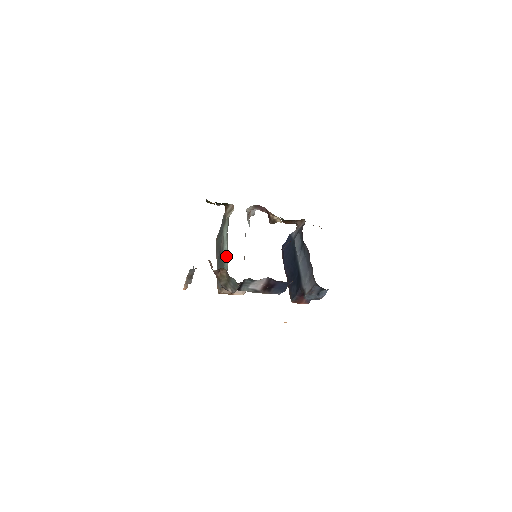
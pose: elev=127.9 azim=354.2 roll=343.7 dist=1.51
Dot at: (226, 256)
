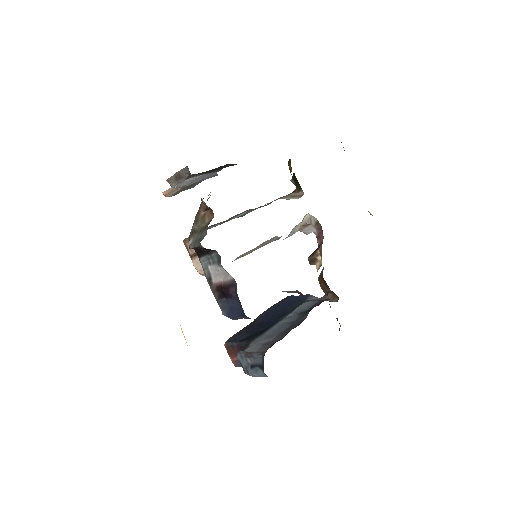
Dot at: occluded
